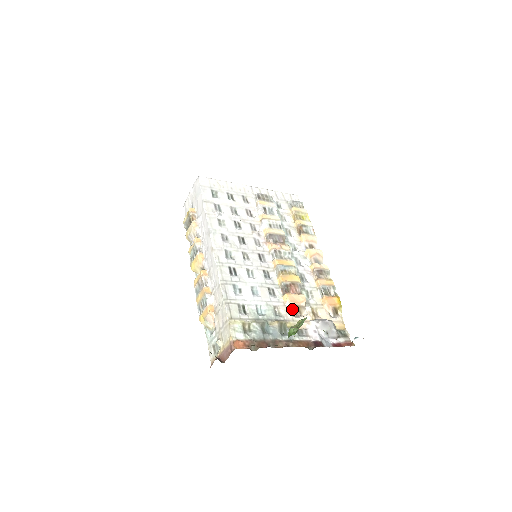
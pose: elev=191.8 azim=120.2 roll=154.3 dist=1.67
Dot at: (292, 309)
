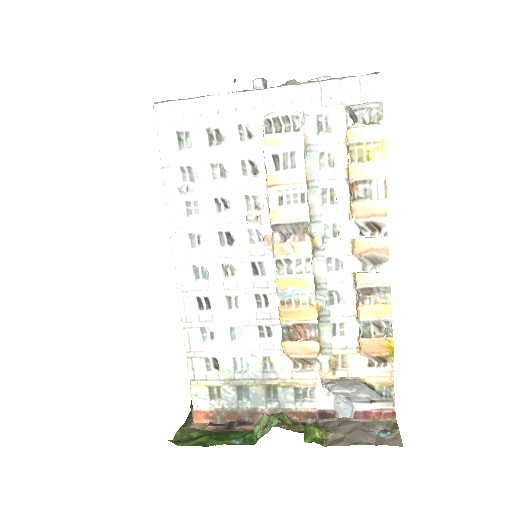
Dot at: (295, 360)
